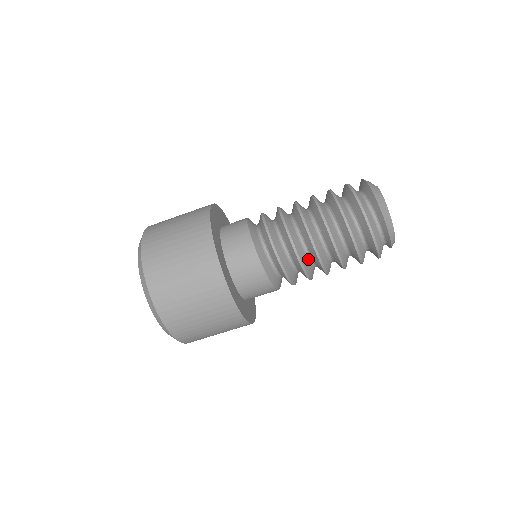
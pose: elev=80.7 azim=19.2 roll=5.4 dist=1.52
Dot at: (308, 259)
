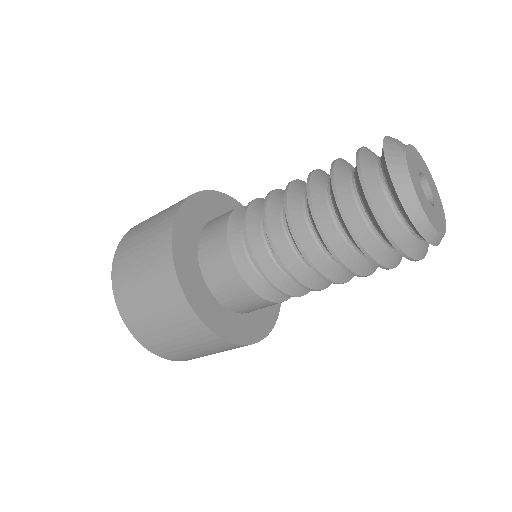
Dot at: (307, 267)
